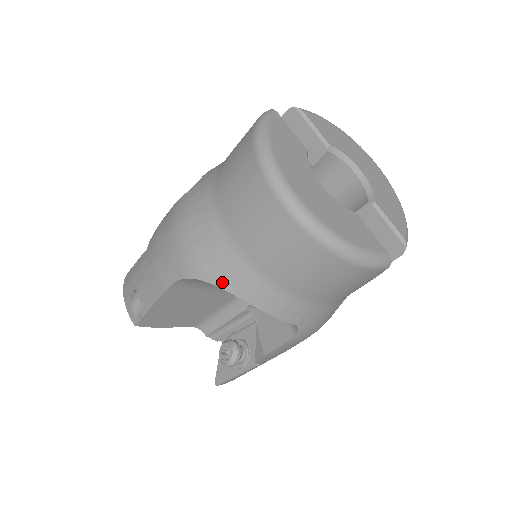
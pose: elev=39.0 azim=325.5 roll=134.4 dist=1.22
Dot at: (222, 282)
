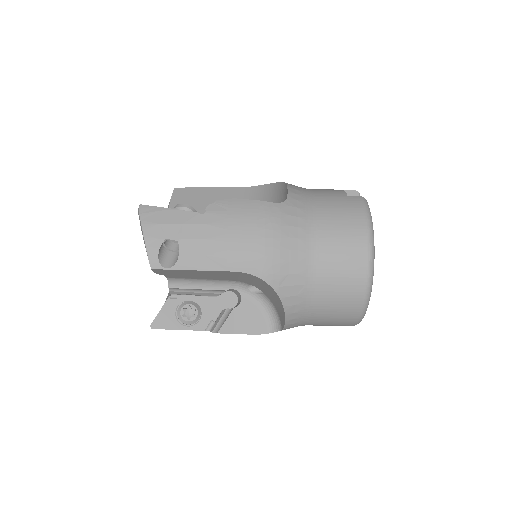
Dot at: (285, 296)
